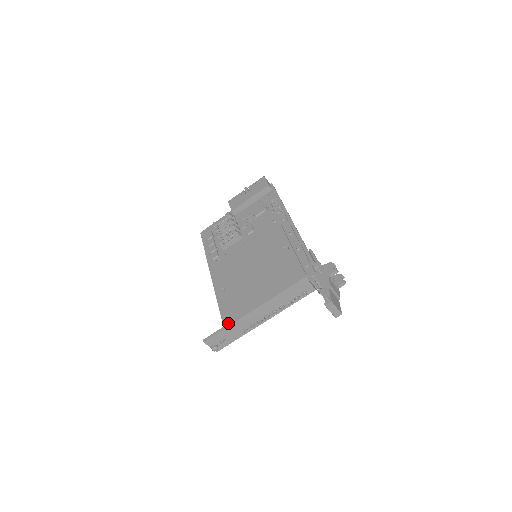
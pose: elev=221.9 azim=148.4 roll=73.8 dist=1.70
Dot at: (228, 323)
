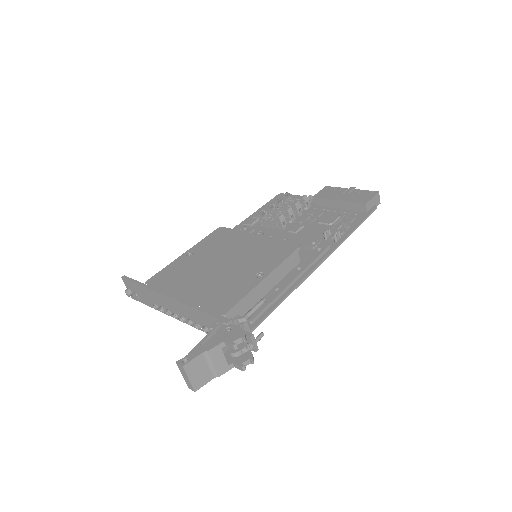
Dot at: (145, 283)
